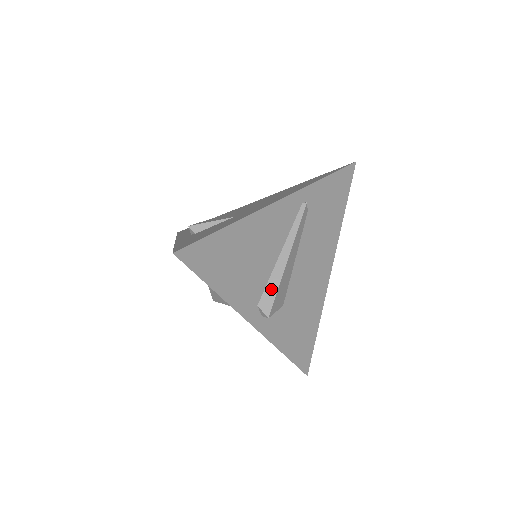
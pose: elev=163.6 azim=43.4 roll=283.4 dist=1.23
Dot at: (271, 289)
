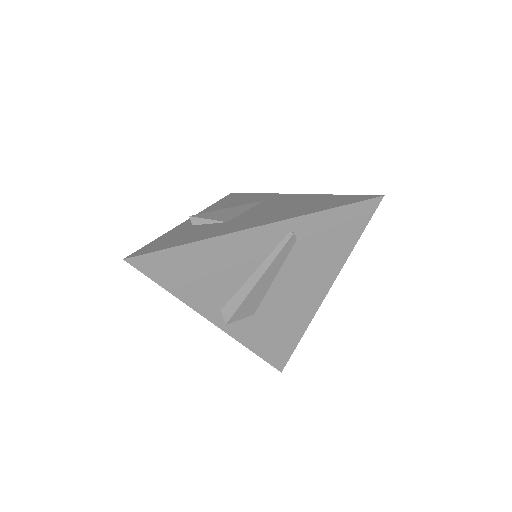
Dot at: (236, 301)
